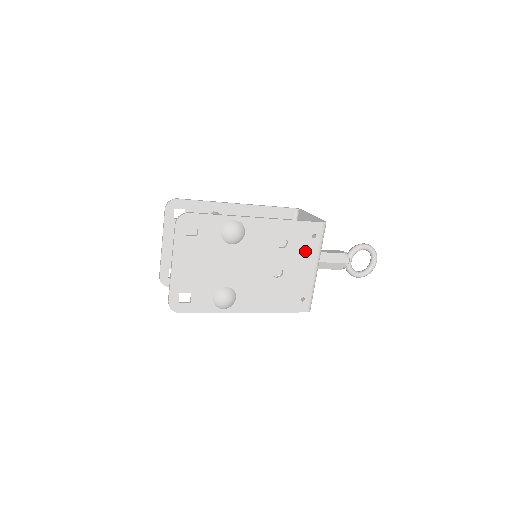
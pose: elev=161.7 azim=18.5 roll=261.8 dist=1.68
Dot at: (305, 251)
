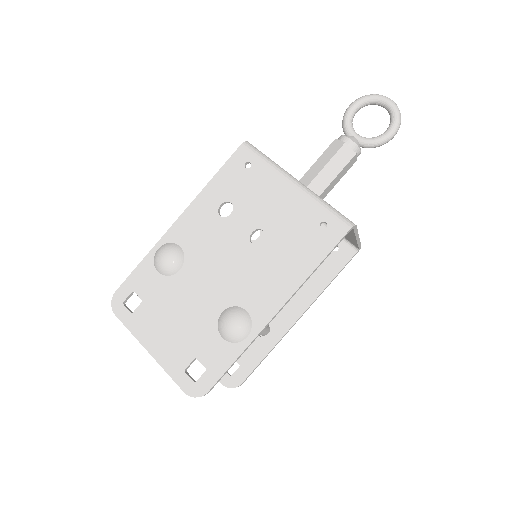
Dot at: (258, 186)
